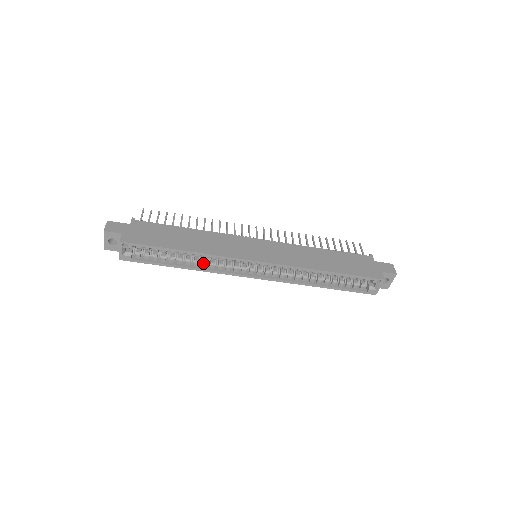
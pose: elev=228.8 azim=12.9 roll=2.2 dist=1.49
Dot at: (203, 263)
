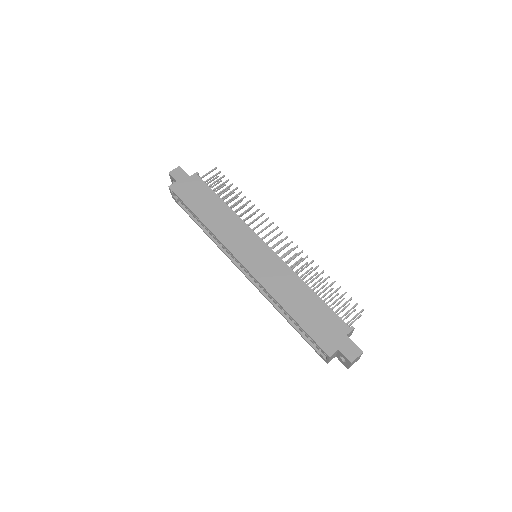
Dot at: occluded
